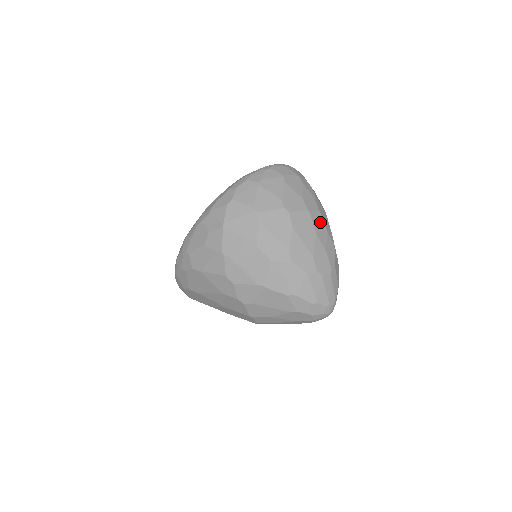
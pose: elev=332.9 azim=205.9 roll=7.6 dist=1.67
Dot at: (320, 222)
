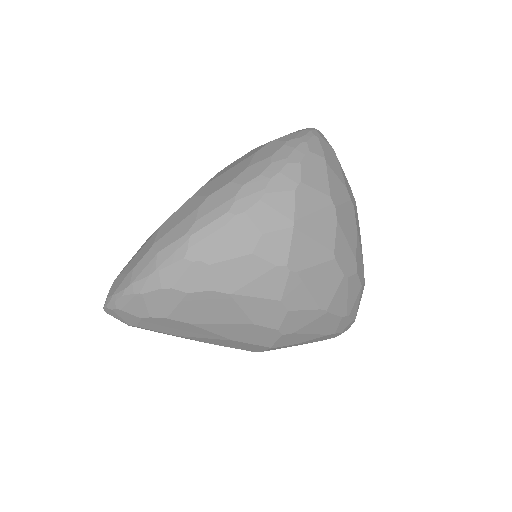
Dot at: occluded
